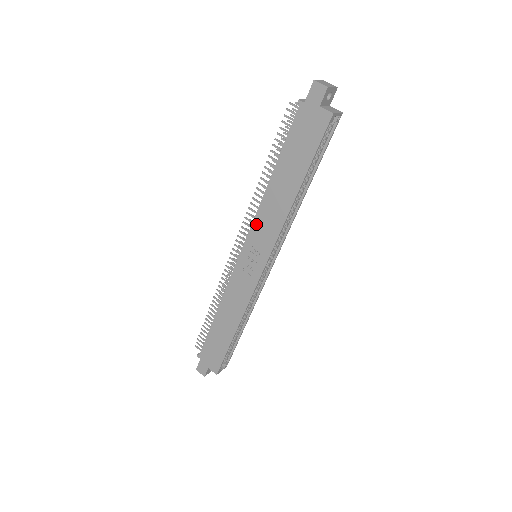
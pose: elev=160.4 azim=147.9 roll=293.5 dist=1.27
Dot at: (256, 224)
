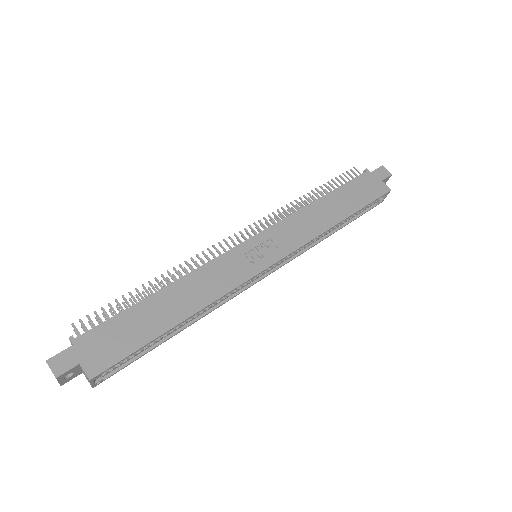
Dot at: (284, 223)
